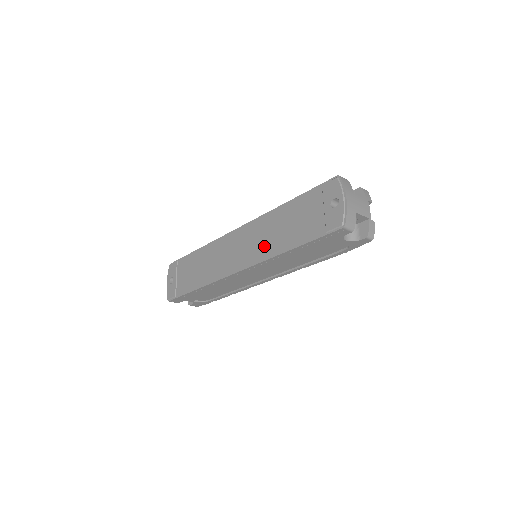
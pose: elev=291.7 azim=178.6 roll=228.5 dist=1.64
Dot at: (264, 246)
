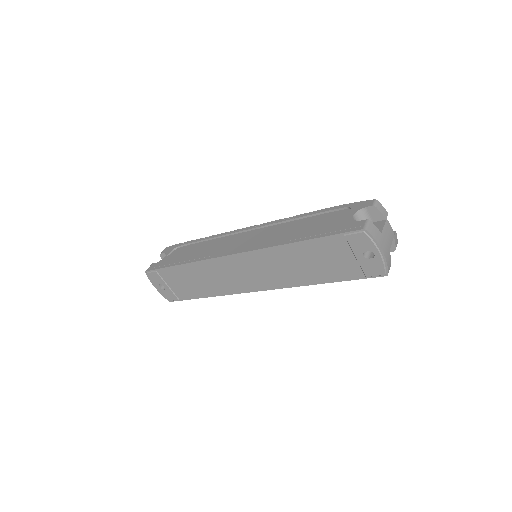
Dot at: (284, 276)
